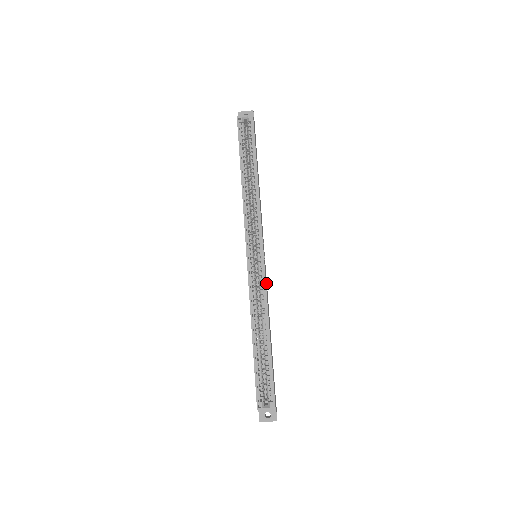
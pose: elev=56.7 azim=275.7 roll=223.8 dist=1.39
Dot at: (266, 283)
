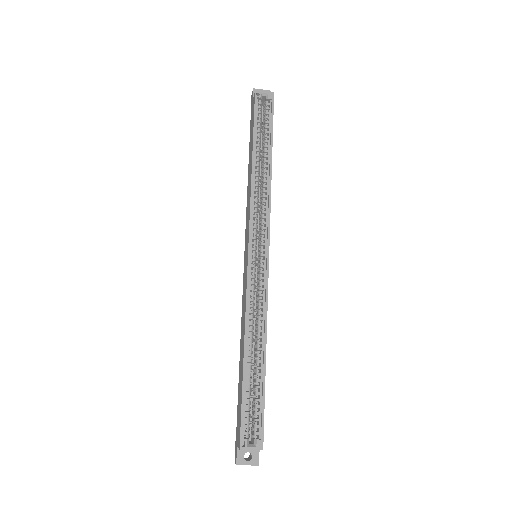
Dot at: occluded
